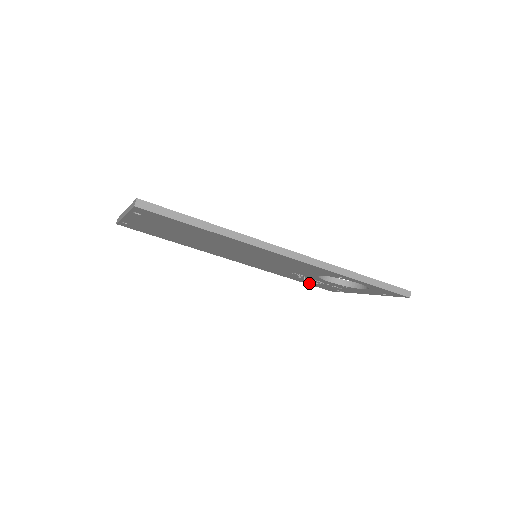
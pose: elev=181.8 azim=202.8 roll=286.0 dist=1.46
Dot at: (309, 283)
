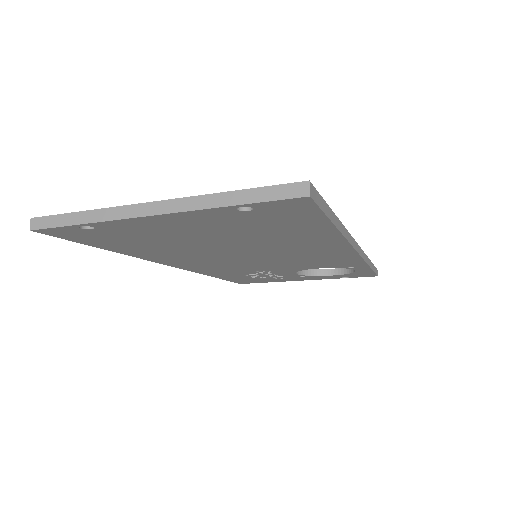
Dot at: (235, 279)
